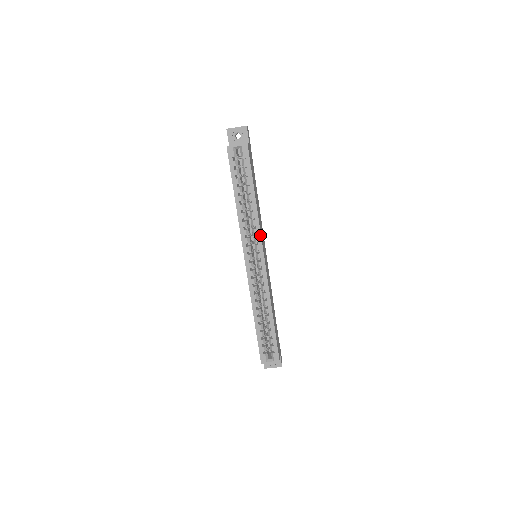
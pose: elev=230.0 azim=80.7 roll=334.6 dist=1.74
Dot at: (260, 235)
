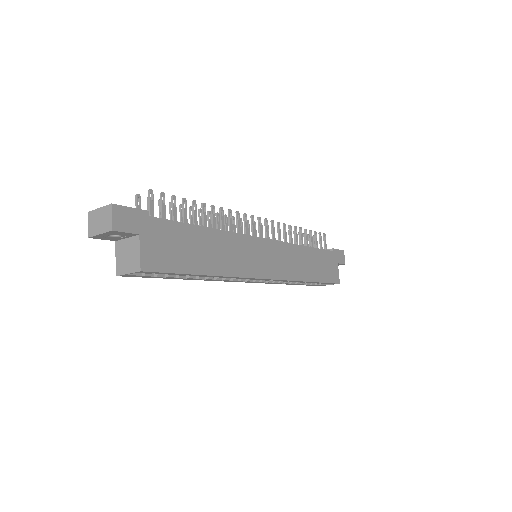
Dot at: (246, 278)
